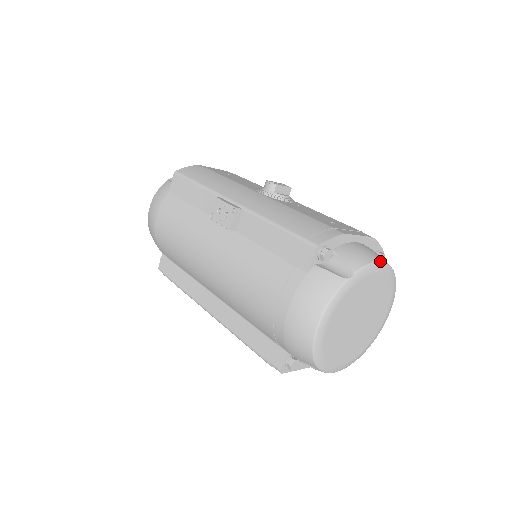
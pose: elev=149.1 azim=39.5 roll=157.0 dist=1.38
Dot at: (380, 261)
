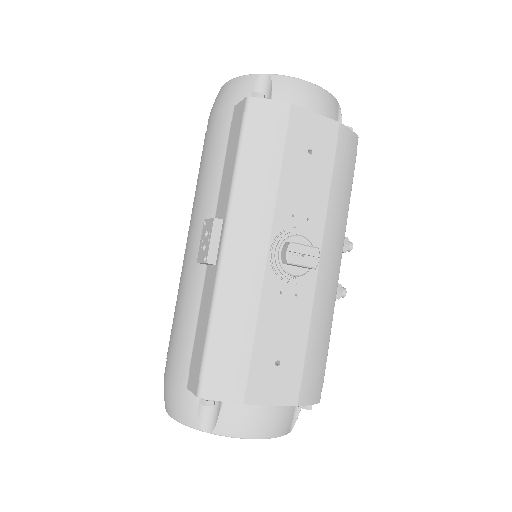
Dot at: (257, 438)
